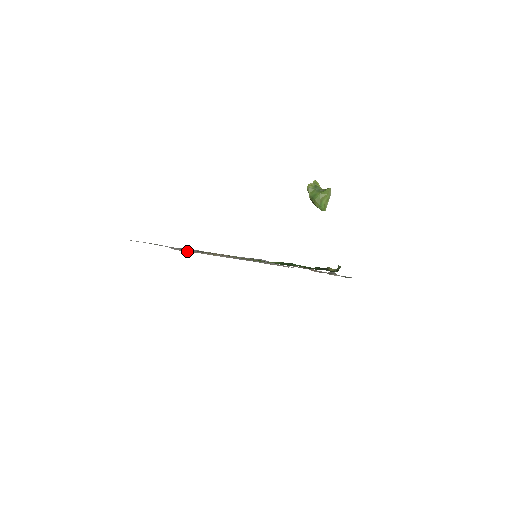
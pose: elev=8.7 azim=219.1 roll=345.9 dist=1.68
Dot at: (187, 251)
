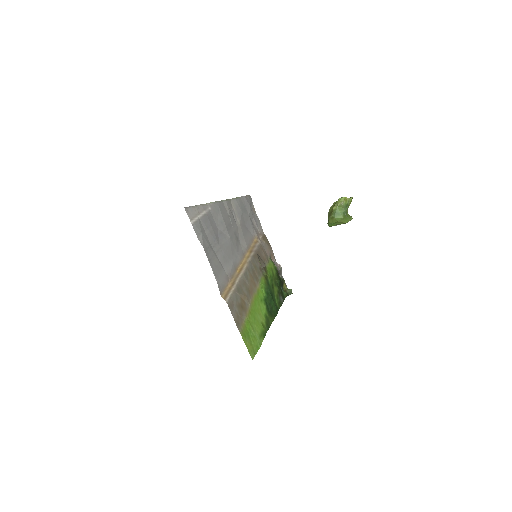
Dot at: (226, 286)
